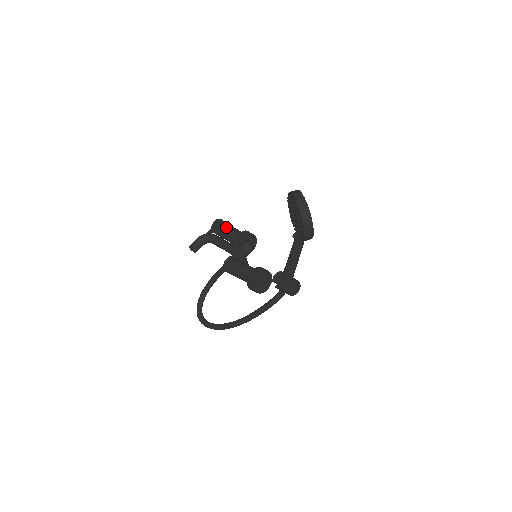
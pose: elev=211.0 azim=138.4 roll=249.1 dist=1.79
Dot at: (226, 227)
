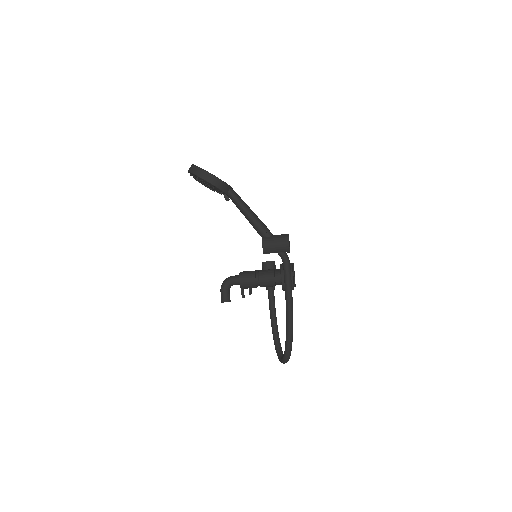
Dot at: occluded
